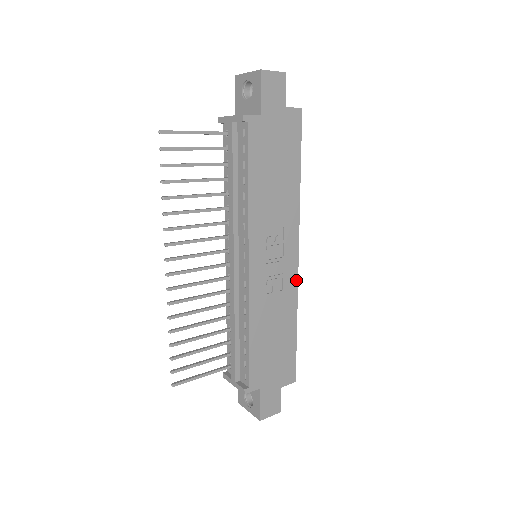
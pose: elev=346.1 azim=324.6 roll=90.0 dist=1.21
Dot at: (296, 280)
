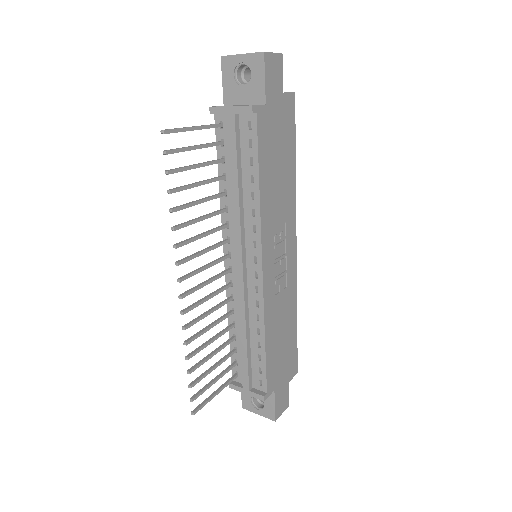
Dot at: (295, 274)
